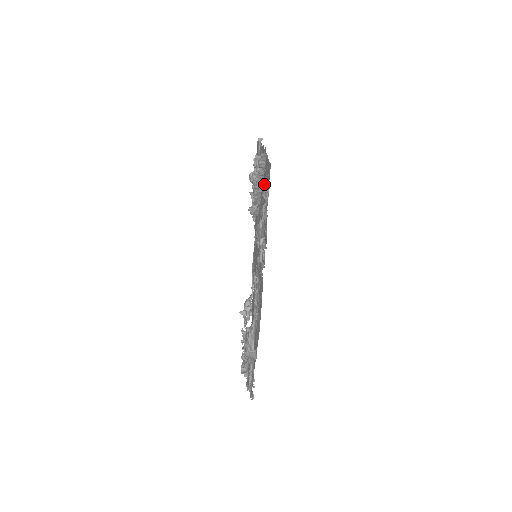
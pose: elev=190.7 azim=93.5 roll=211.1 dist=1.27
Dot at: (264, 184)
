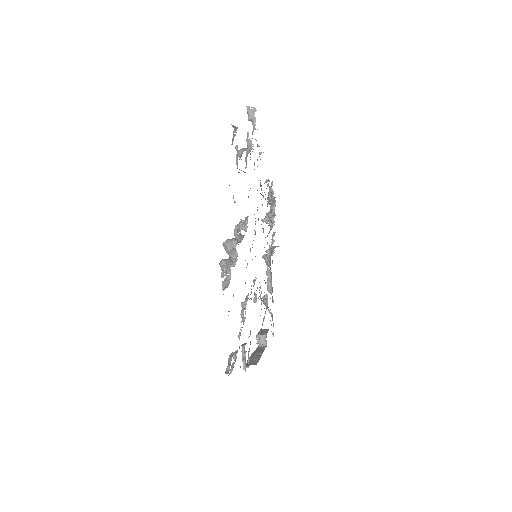
Dot at: occluded
